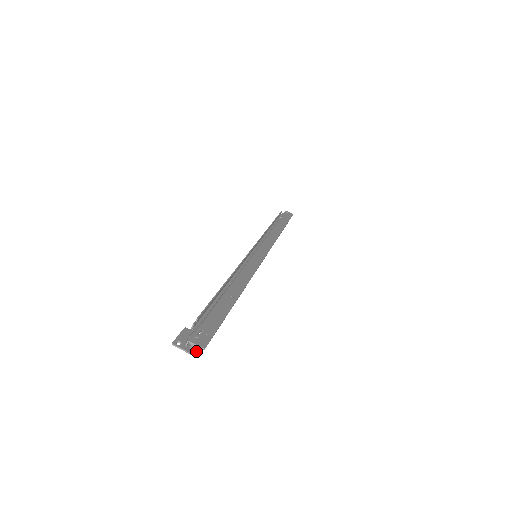
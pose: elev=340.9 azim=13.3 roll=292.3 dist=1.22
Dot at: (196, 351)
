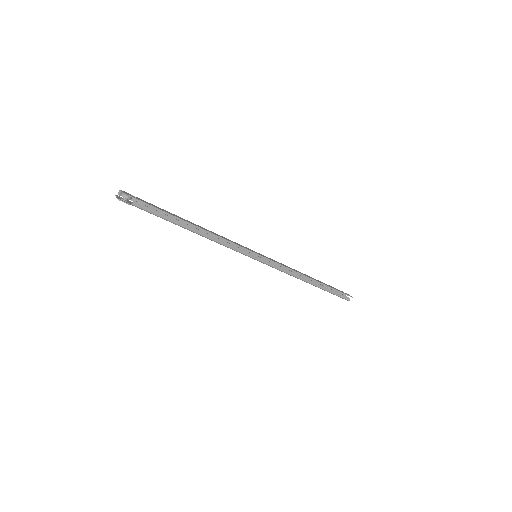
Dot at: (122, 200)
